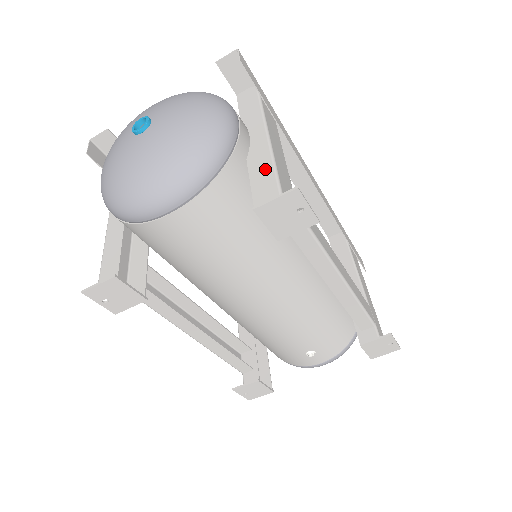
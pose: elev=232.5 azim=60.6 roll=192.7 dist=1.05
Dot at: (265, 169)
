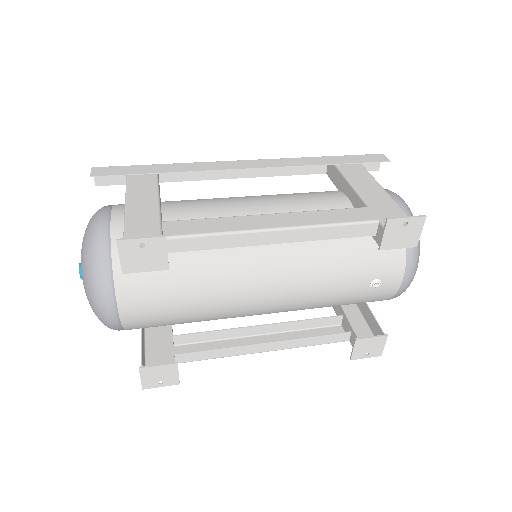
Dot at: occluded
